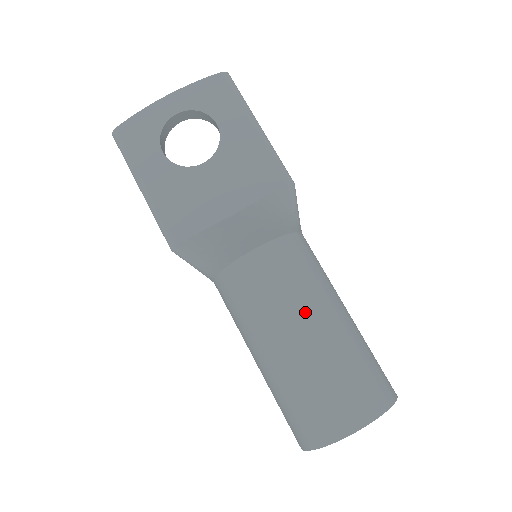
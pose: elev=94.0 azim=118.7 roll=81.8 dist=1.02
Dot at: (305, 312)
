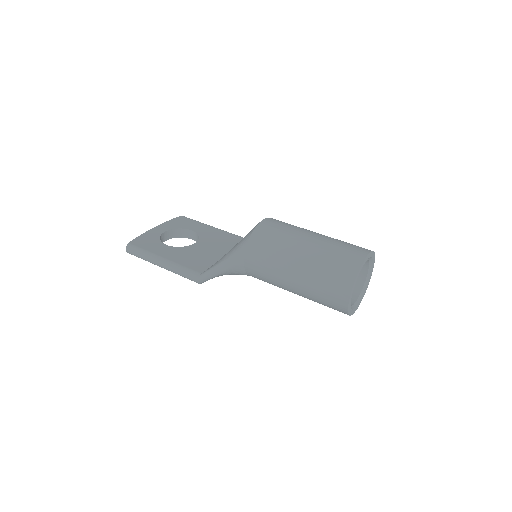
Dot at: (306, 231)
